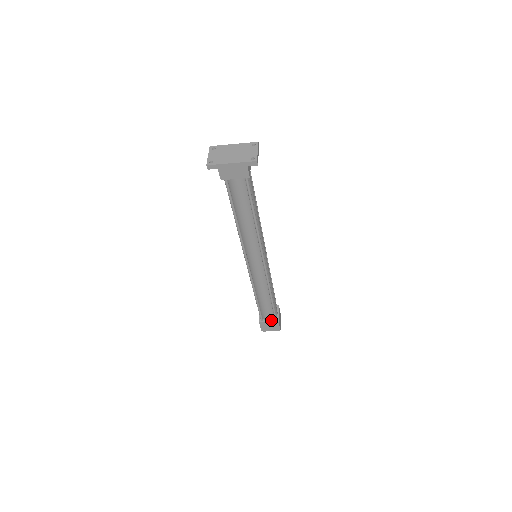
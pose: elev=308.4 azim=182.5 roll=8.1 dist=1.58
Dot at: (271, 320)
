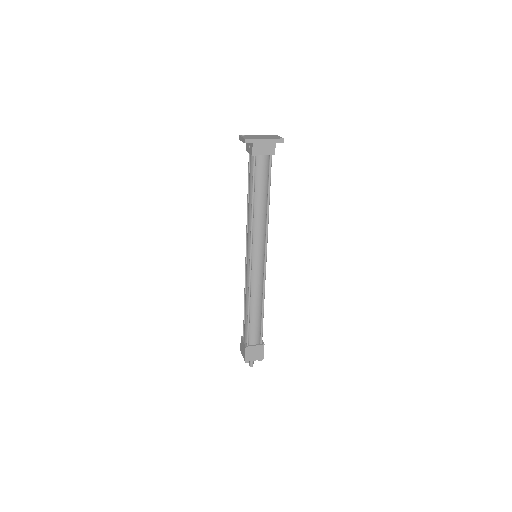
Dot at: (257, 344)
